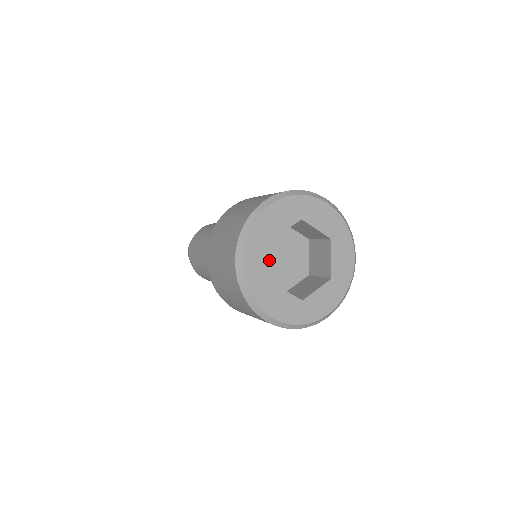
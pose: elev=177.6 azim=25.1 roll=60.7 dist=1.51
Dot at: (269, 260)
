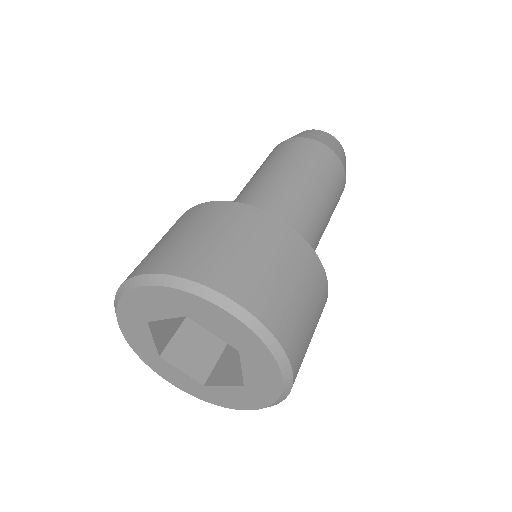
Dot at: (166, 317)
